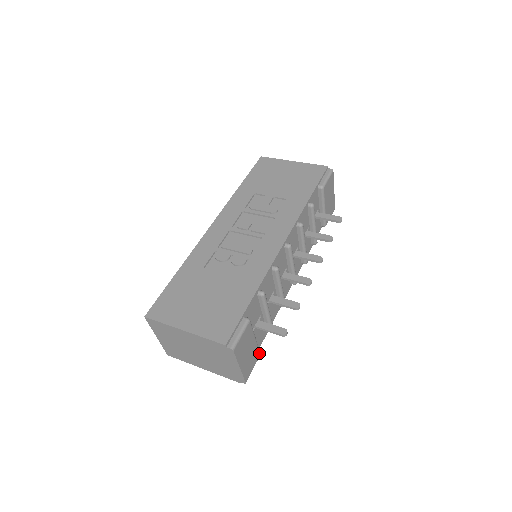
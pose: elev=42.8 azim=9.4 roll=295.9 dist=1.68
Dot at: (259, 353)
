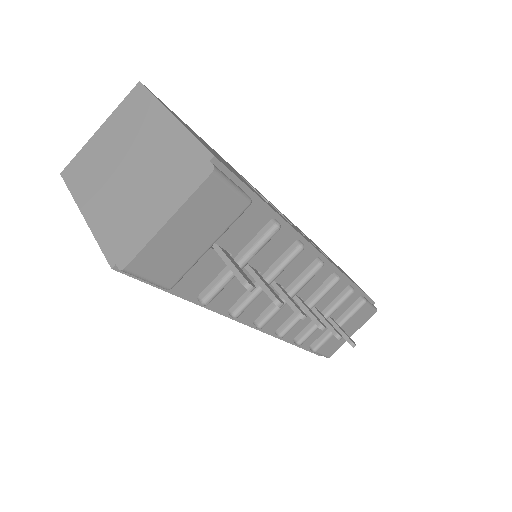
Dot at: (175, 282)
